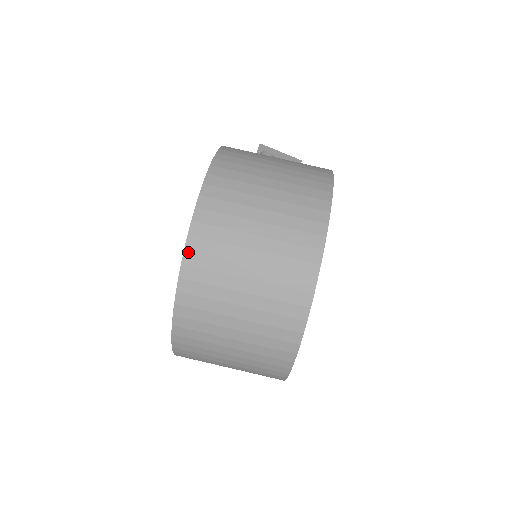
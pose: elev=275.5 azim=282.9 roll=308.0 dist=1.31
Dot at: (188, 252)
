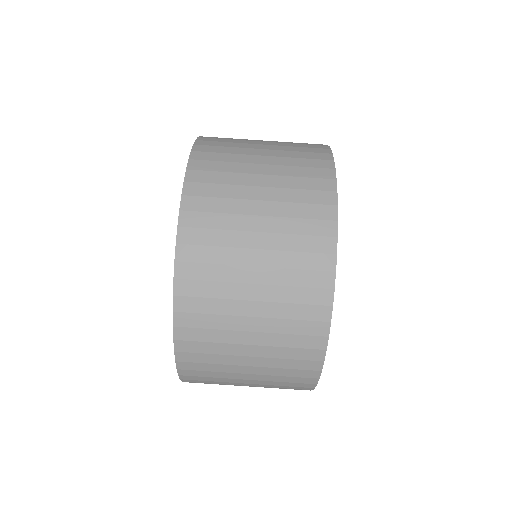
Dot at: (181, 246)
